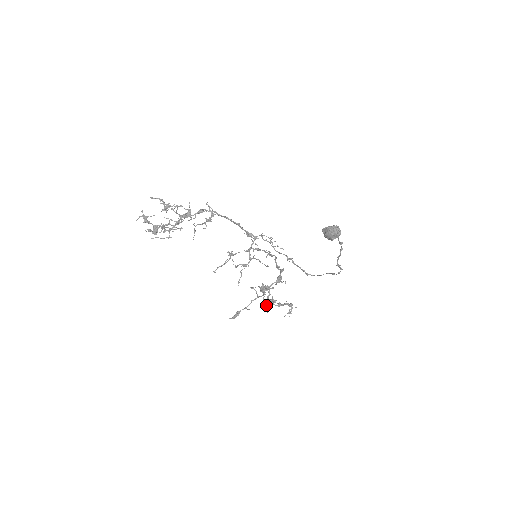
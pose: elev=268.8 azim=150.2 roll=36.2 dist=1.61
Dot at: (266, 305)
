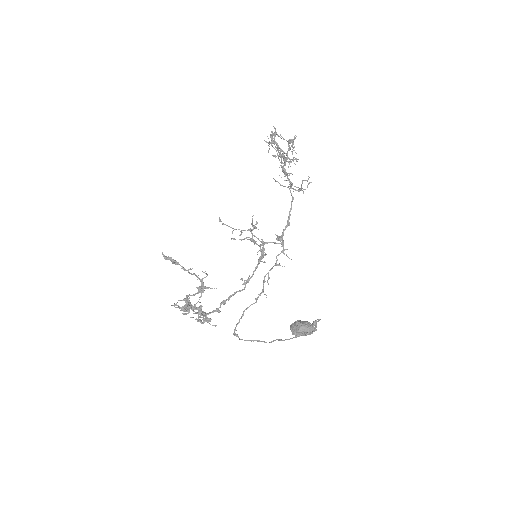
Dot at: (183, 300)
